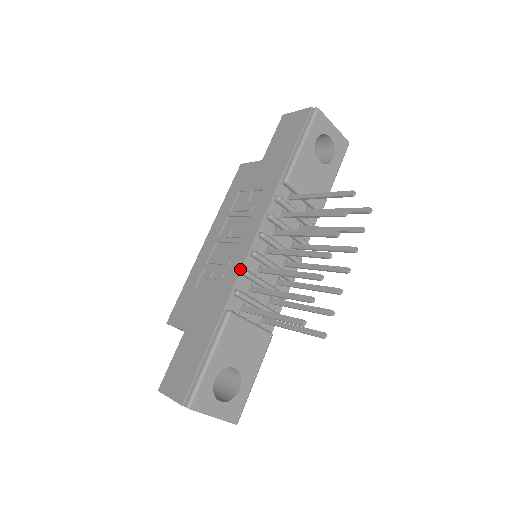
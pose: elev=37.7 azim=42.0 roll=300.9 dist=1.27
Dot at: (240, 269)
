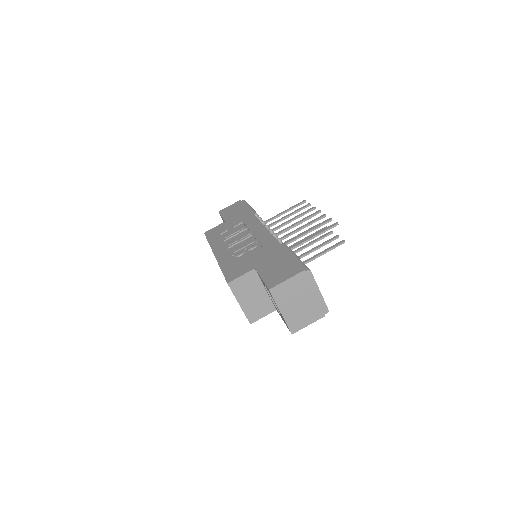
Dot at: (270, 233)
